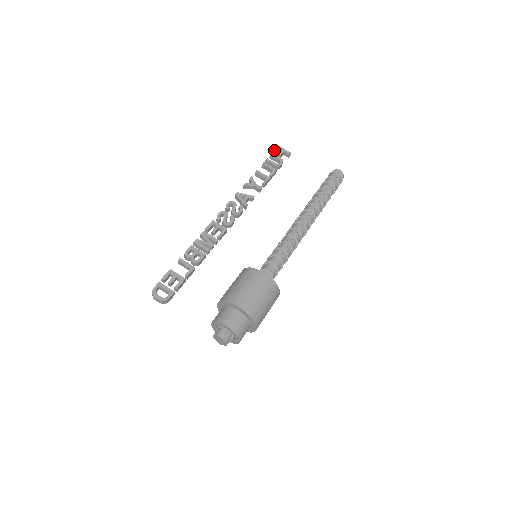
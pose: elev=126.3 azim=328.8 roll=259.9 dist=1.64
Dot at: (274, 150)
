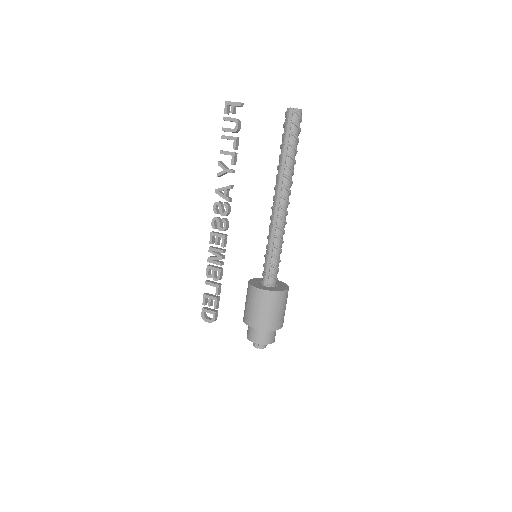
Dot at: (224, 111)
